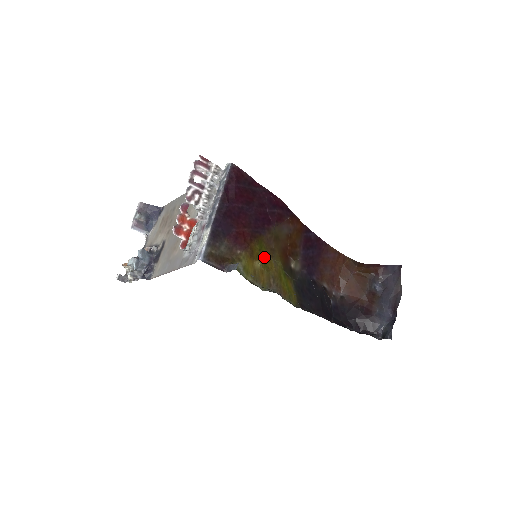
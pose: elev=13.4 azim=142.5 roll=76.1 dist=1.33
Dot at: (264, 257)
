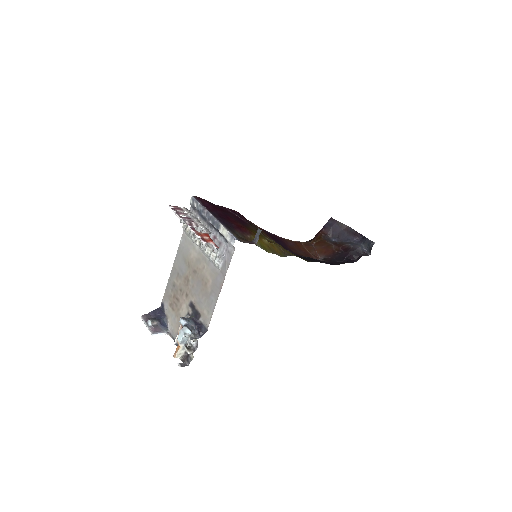
Dot at: (264, 237)
